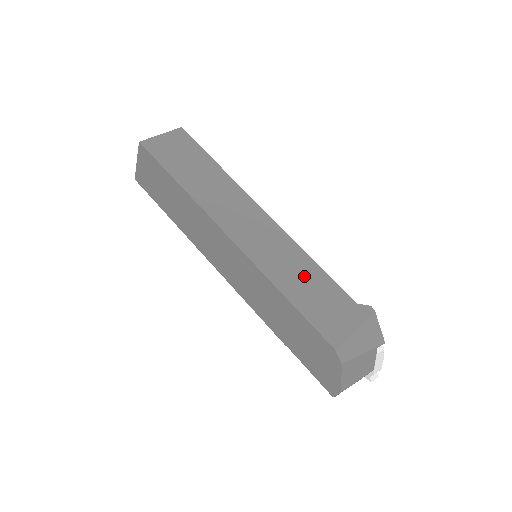
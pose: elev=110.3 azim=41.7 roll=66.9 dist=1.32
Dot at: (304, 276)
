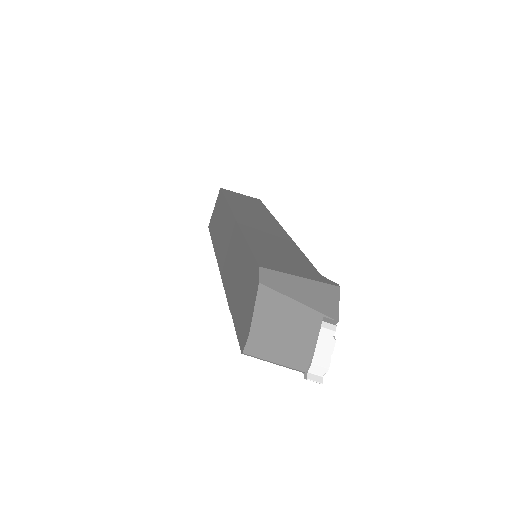
Dot at: (280, 247)
